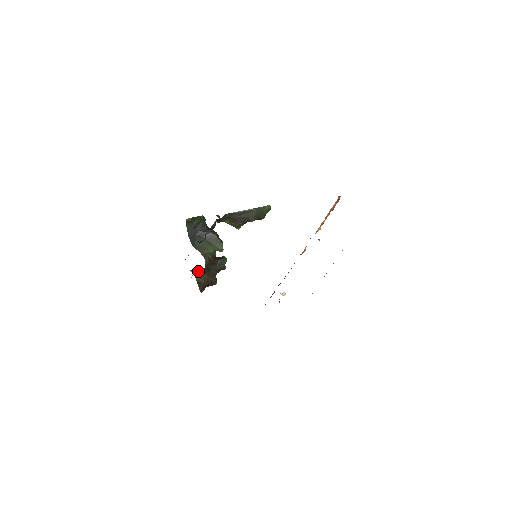
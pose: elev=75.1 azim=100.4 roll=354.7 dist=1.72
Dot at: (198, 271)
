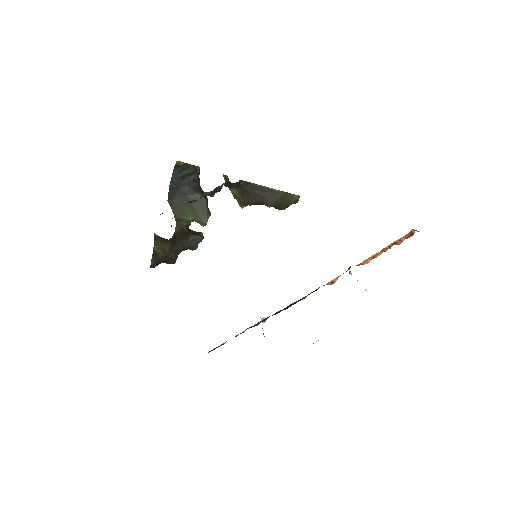
Dot at: (162, 238)
